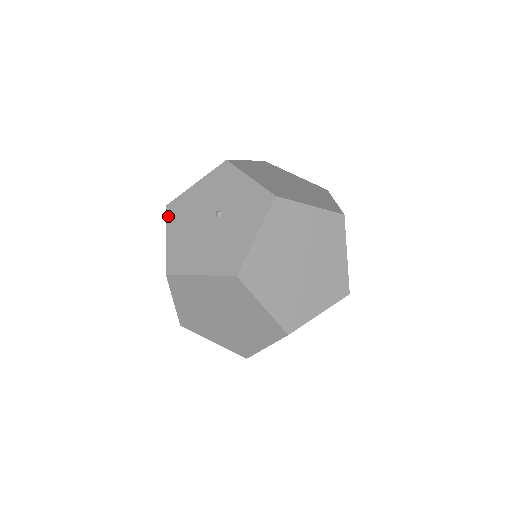
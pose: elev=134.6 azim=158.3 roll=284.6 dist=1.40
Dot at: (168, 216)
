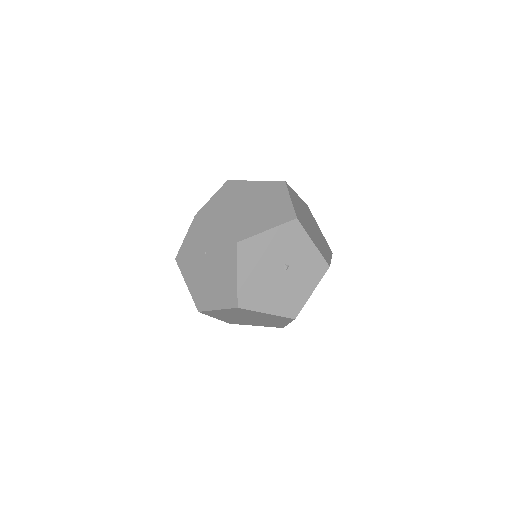
Dot at: (240, 254)
